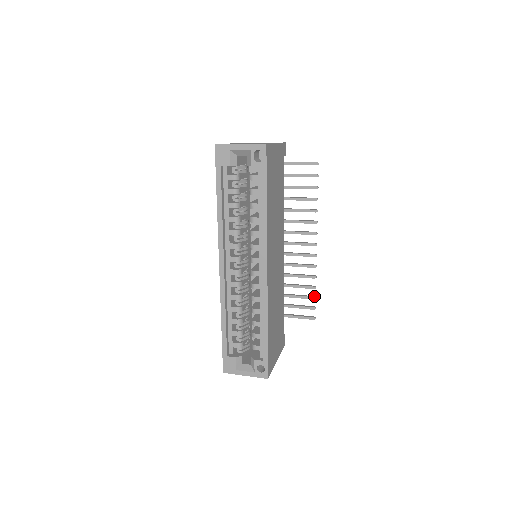
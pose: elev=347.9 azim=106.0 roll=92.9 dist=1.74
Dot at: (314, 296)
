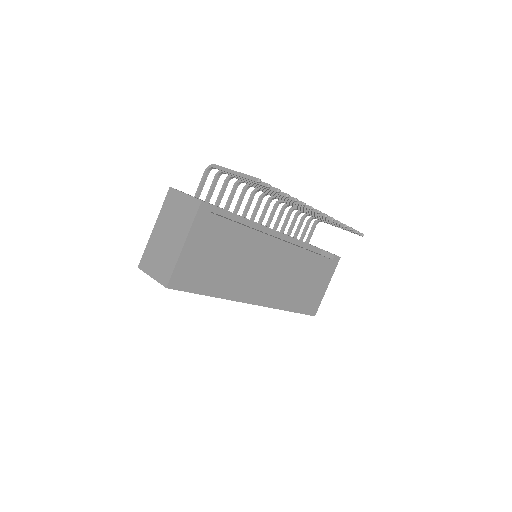
Dot at: (350, 228)
